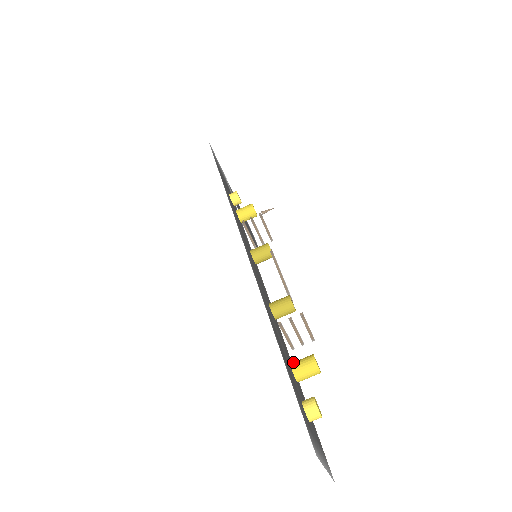
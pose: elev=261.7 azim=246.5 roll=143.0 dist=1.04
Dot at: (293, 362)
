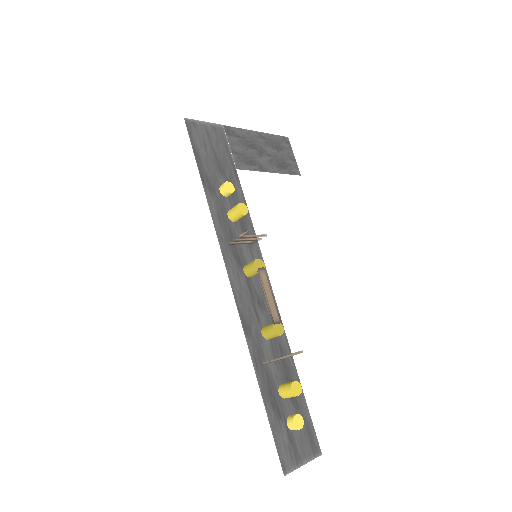
Dot at: (280, 387)
